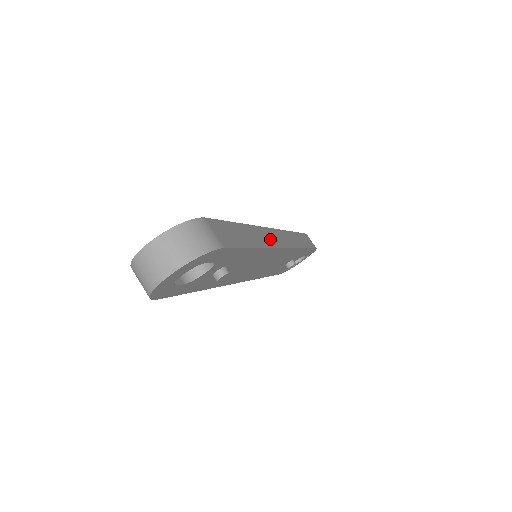
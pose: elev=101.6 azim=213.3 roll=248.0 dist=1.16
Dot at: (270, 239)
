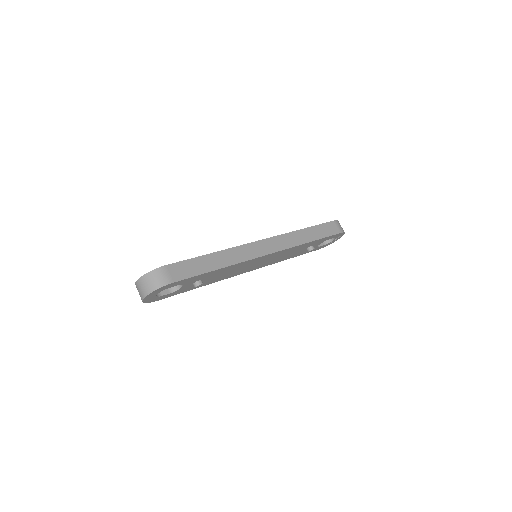
Dot at: (247, 253)
